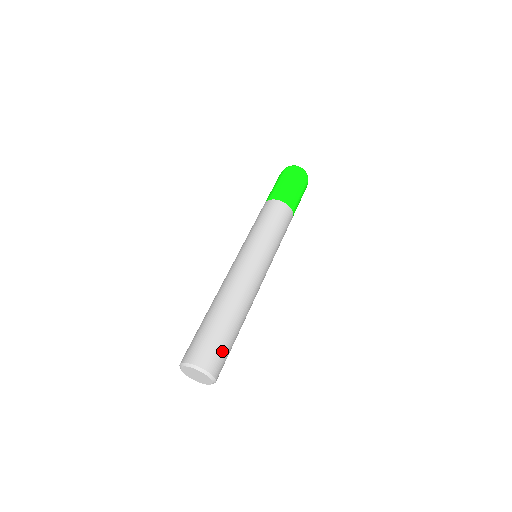
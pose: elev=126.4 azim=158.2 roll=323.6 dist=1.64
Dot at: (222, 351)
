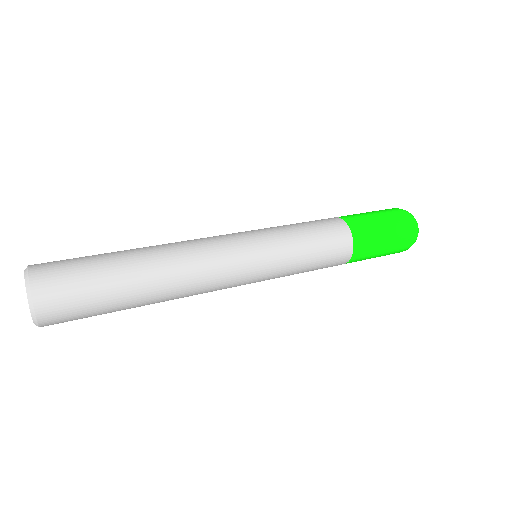
Dot at: (82, 310)
